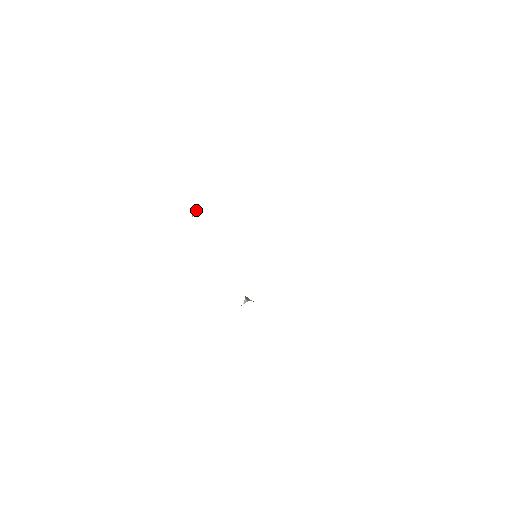
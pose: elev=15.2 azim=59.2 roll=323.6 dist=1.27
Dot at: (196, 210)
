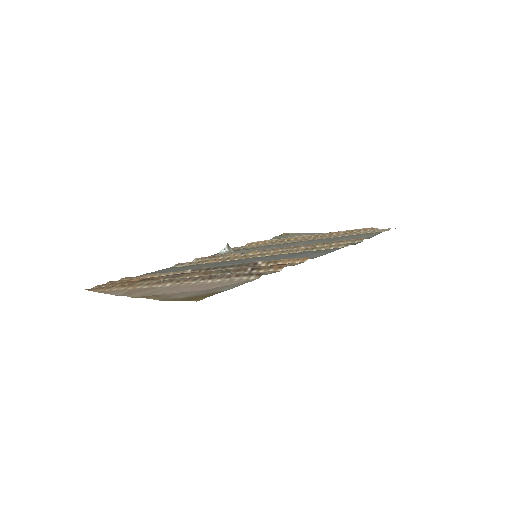
Dot at: (226, 272)
